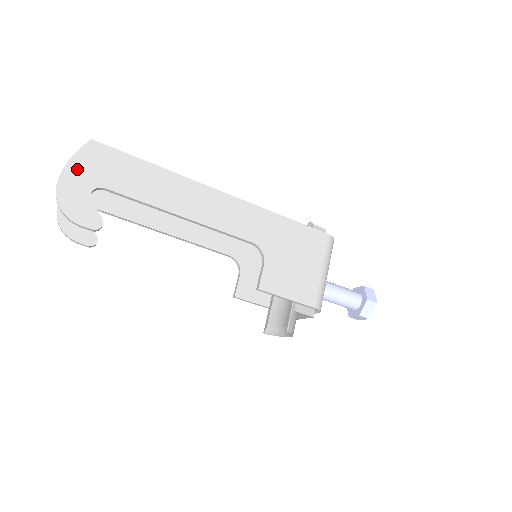
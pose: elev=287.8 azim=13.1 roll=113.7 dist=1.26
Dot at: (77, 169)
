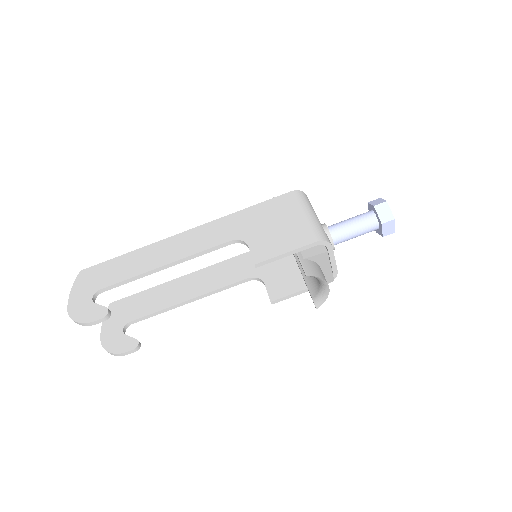
Dot at: (77, 293)
